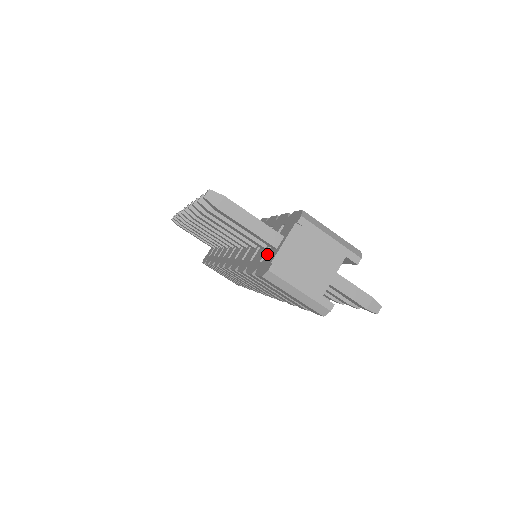
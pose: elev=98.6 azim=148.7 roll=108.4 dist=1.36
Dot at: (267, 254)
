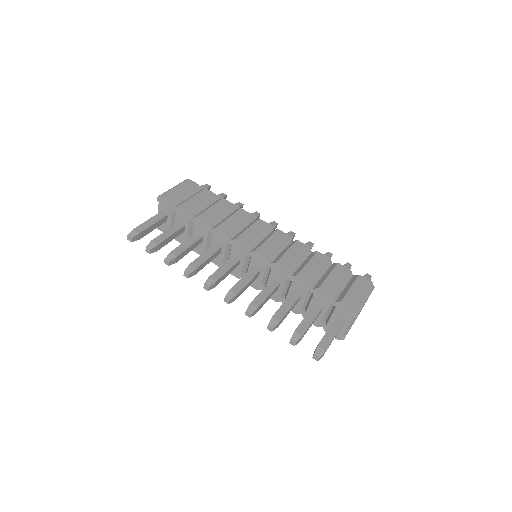
Dot at: (330, 323)
